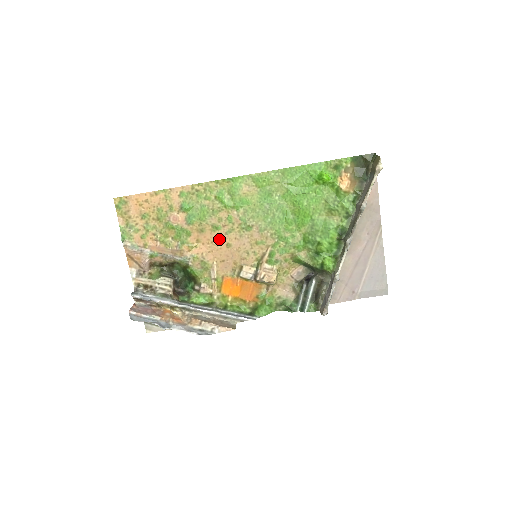
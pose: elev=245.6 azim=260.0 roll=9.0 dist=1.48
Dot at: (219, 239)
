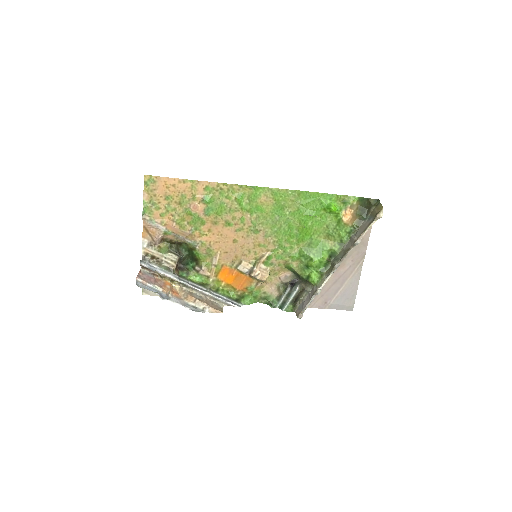
Dot at: (228, 234)
